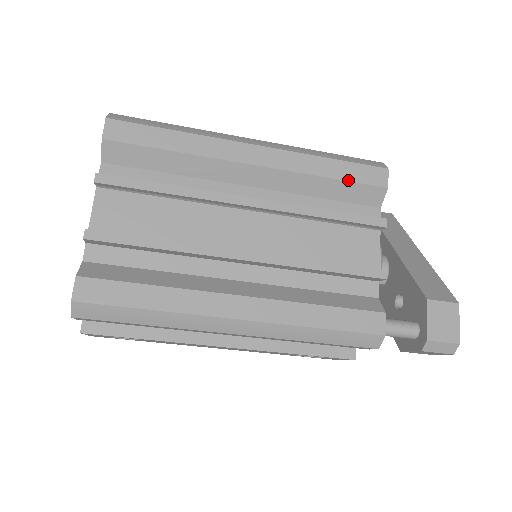
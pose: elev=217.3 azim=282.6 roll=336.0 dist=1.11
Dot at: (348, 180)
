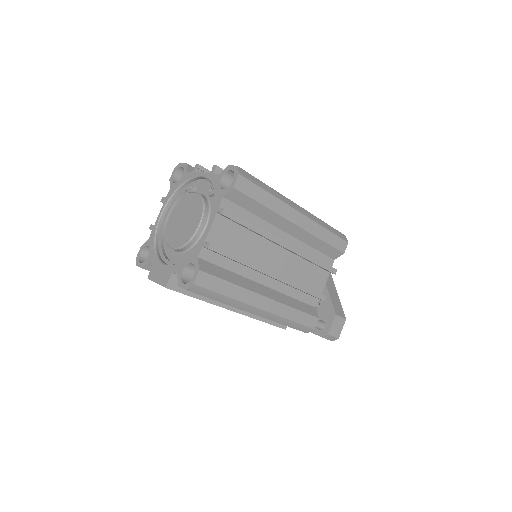
Dot at: (331, 245)
